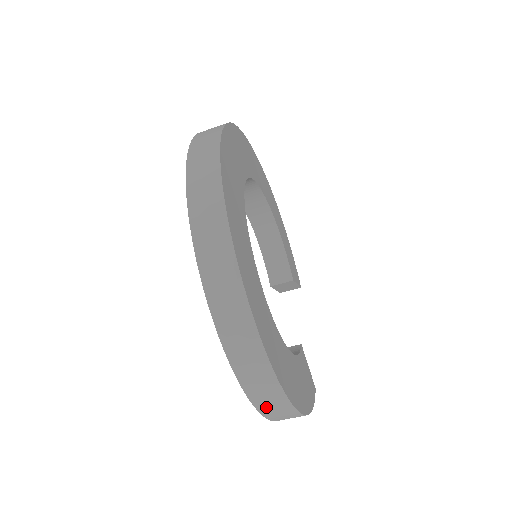
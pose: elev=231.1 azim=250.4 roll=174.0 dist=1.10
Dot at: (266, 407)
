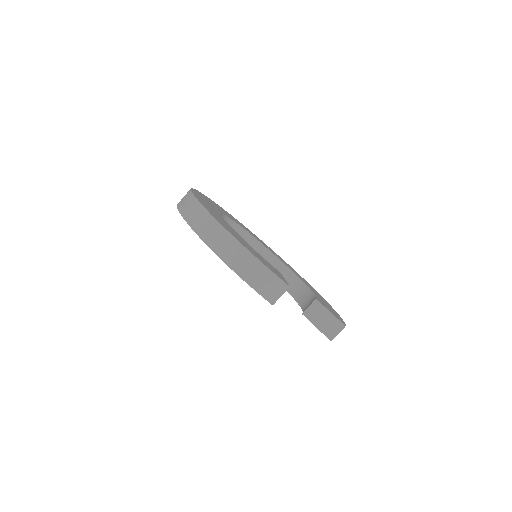
Dot at: (194, 221)
